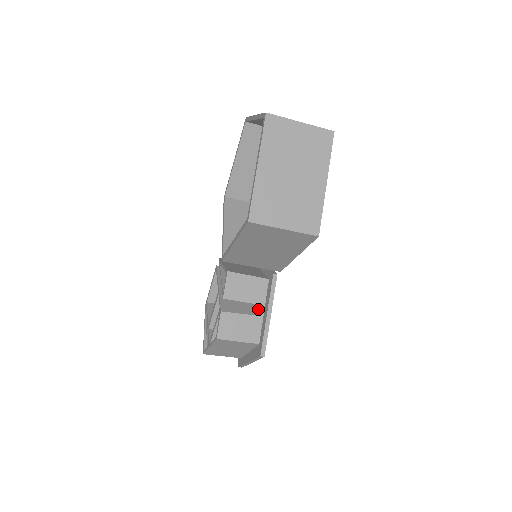
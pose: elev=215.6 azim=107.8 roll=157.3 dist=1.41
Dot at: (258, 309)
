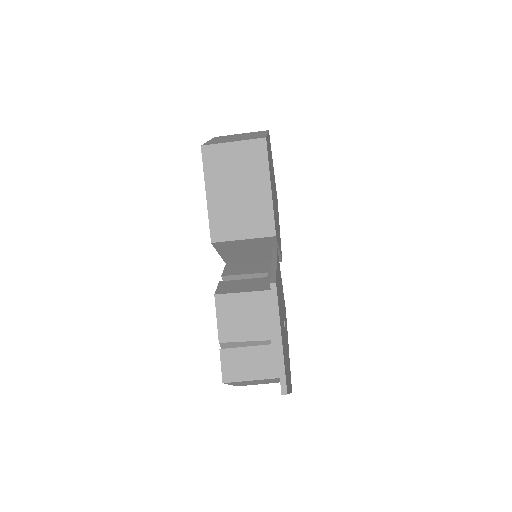
Dot at: occluded
